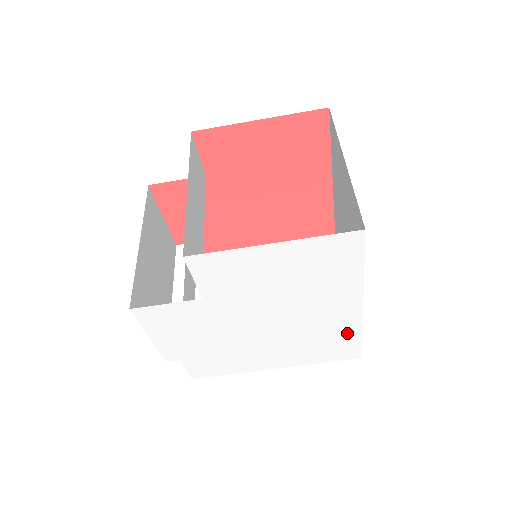
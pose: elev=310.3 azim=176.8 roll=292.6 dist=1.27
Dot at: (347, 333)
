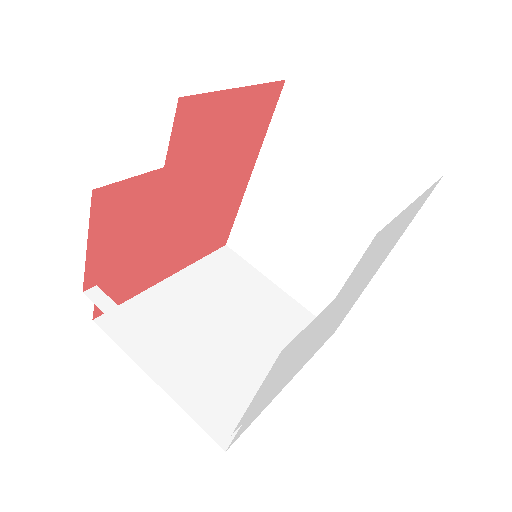
Dot at: (352, 304)
